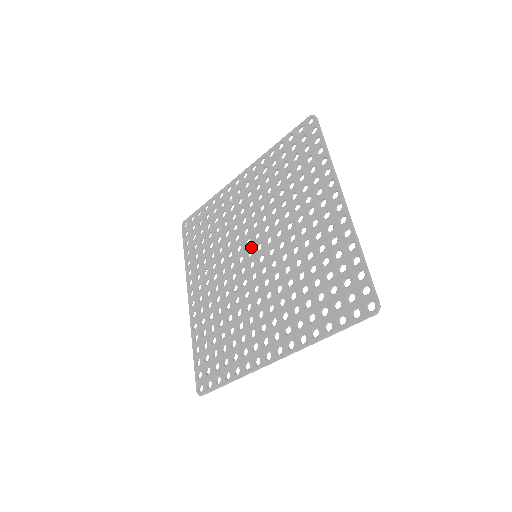
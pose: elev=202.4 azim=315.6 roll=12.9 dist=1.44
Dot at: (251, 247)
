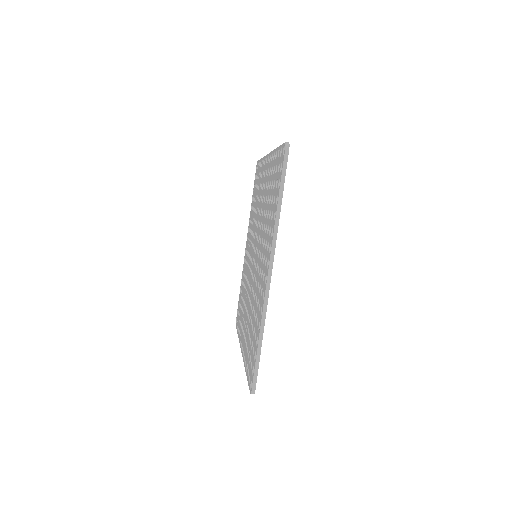
Dot at: (253, 257)
